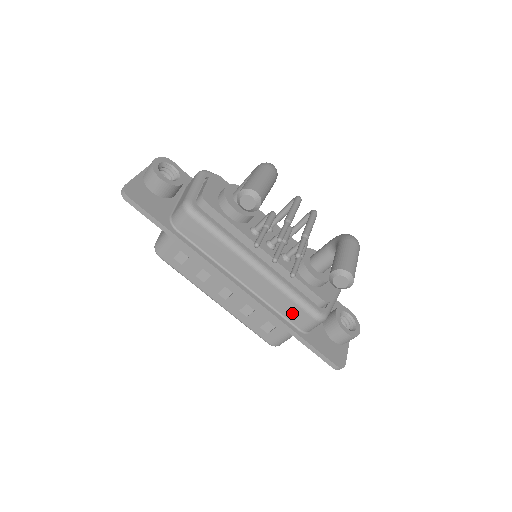
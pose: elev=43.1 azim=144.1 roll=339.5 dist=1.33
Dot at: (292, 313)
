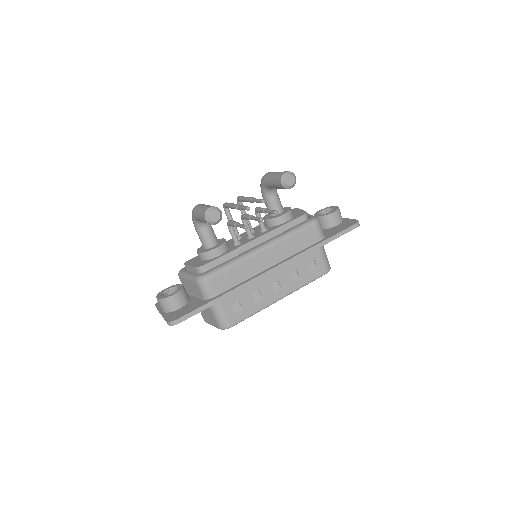
Dot at: (306, 239)
